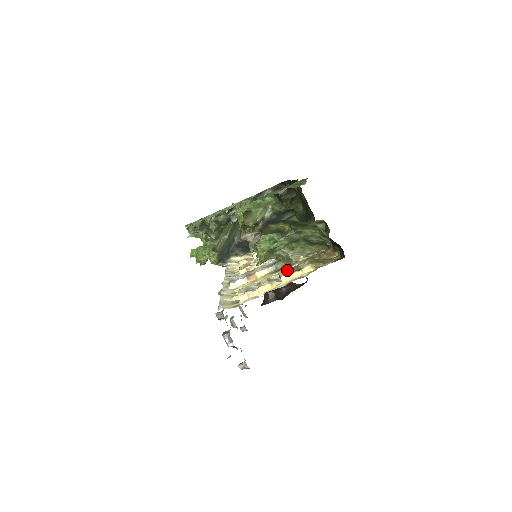
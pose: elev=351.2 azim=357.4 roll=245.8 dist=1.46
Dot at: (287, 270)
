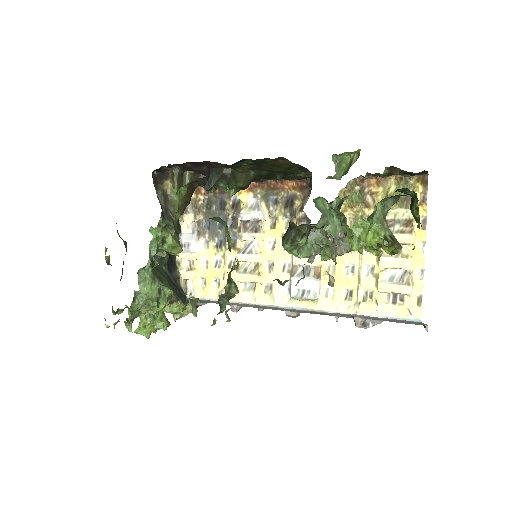
Dot at: (395, 233)
